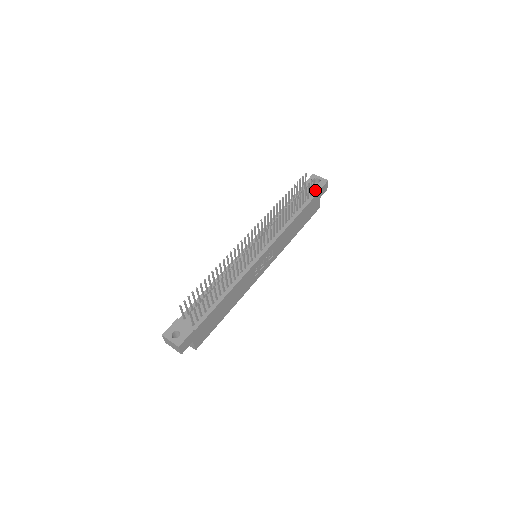
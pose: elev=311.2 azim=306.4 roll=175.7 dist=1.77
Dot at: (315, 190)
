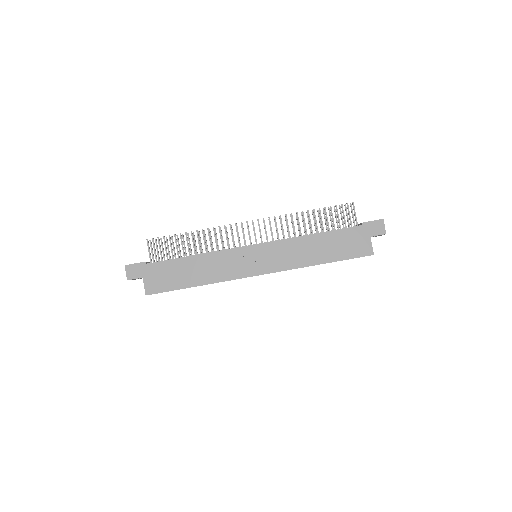
Dot at: (361, 224)
